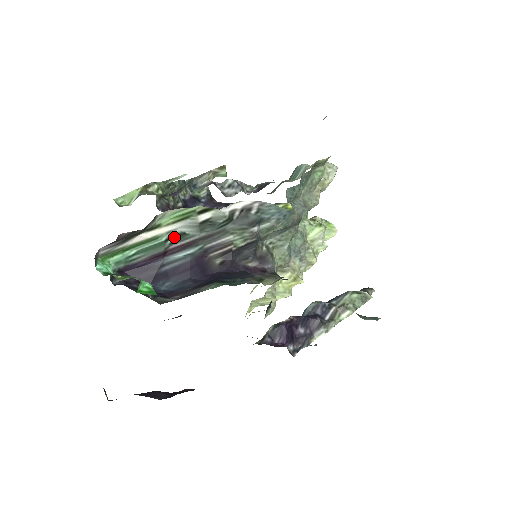
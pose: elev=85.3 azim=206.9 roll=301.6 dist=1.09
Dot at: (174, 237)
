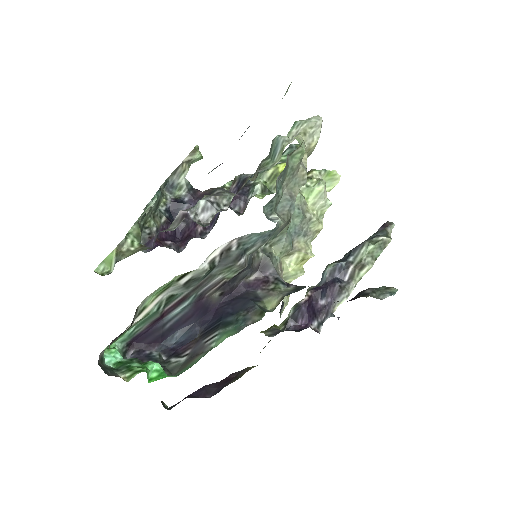
Dot at: (164, 302)
